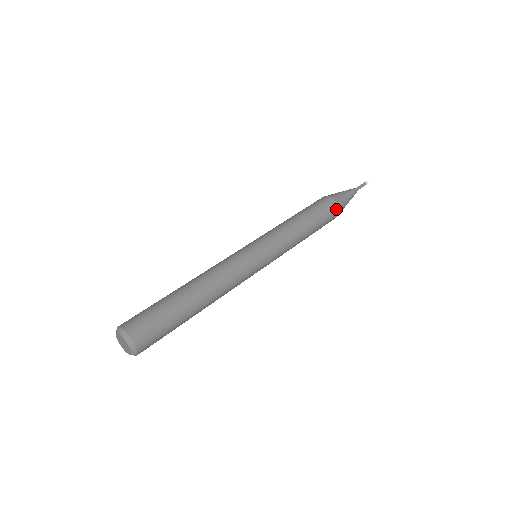
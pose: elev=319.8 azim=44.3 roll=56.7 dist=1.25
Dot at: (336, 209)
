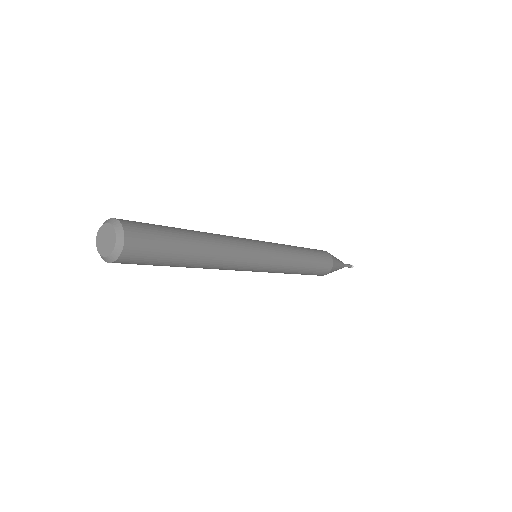
Dot at: (326, 253)
